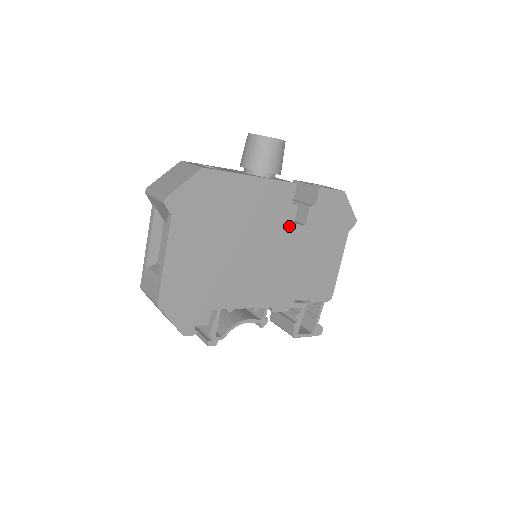
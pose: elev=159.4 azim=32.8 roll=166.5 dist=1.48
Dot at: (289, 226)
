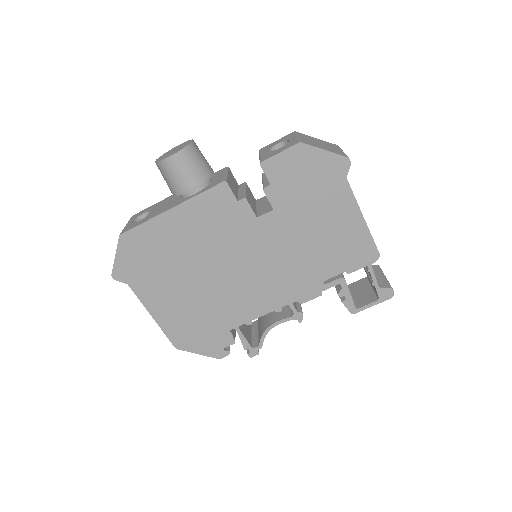
Dot at: (253, 223)
